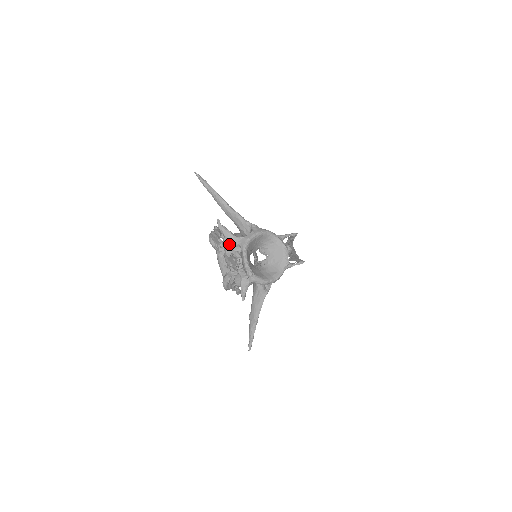
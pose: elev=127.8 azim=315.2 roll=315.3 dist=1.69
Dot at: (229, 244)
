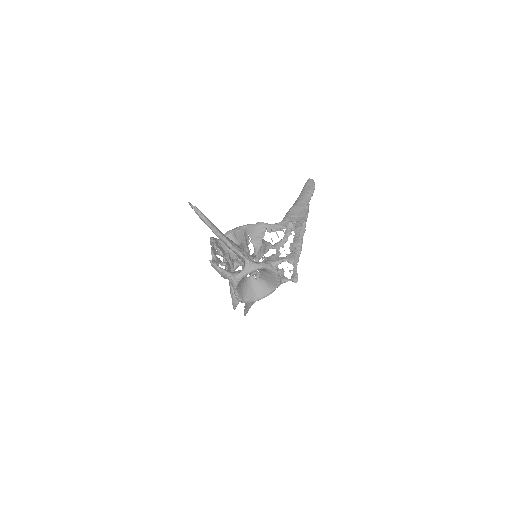
Dot at: (221, 276)
